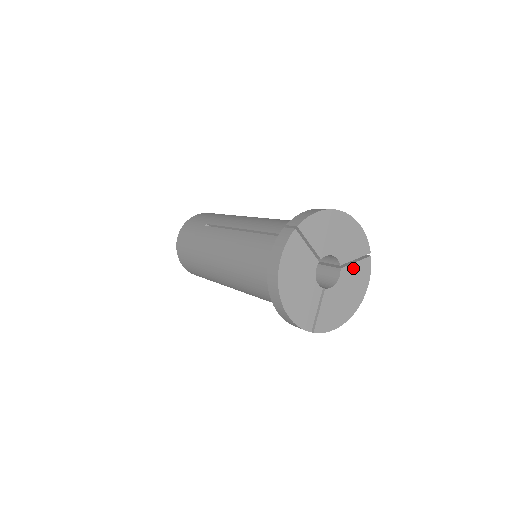
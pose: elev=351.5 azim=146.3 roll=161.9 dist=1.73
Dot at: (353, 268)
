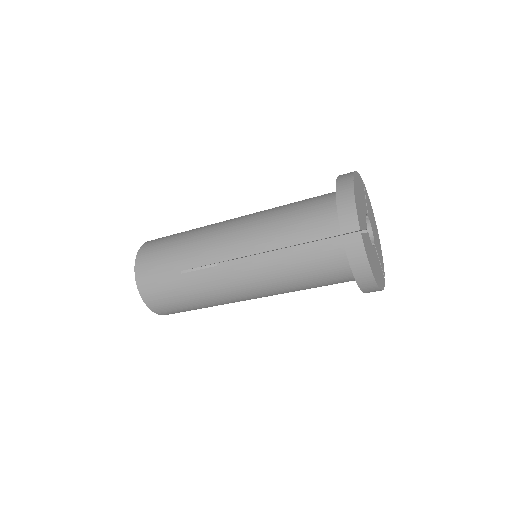
Dot at: (378, 261)
